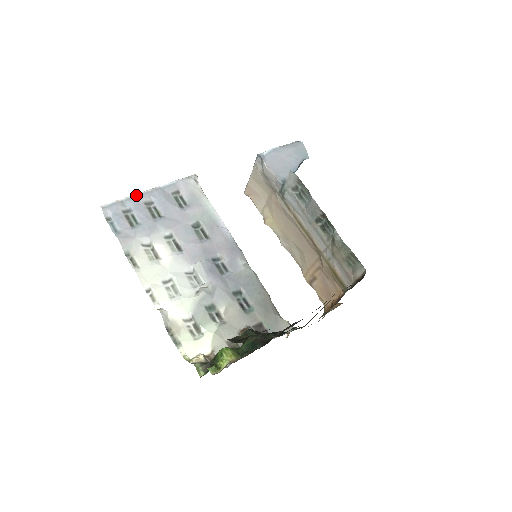
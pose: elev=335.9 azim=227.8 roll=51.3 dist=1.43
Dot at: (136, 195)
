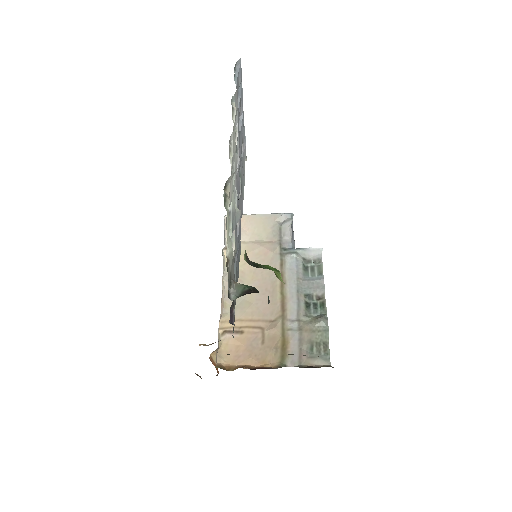
Dot at: occluded
